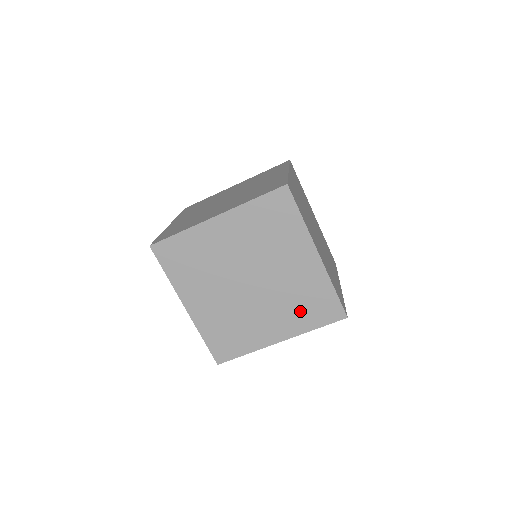
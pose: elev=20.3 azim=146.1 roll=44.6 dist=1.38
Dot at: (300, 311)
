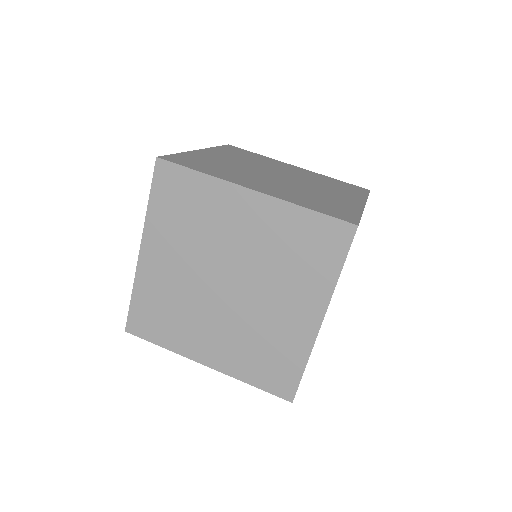
Dot at: (306, 199)
